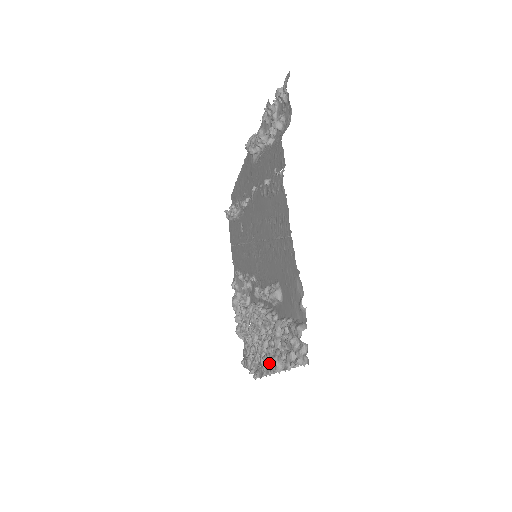
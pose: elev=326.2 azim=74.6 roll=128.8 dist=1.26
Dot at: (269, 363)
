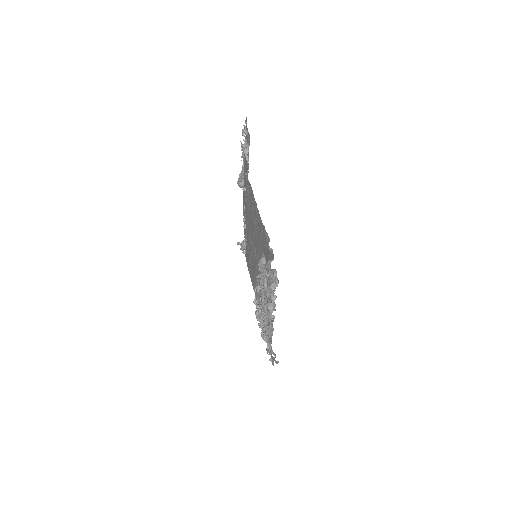
Dot at: (271, 322)
